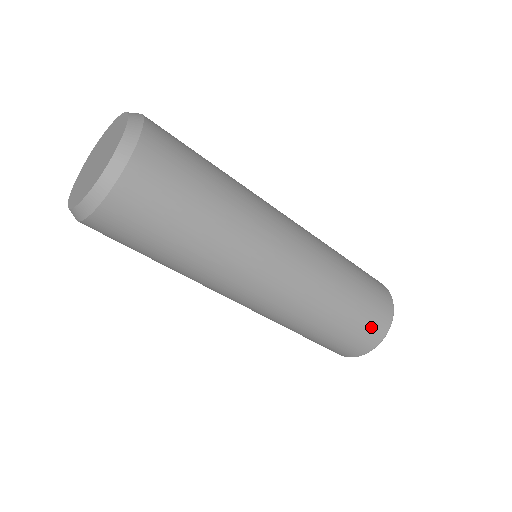
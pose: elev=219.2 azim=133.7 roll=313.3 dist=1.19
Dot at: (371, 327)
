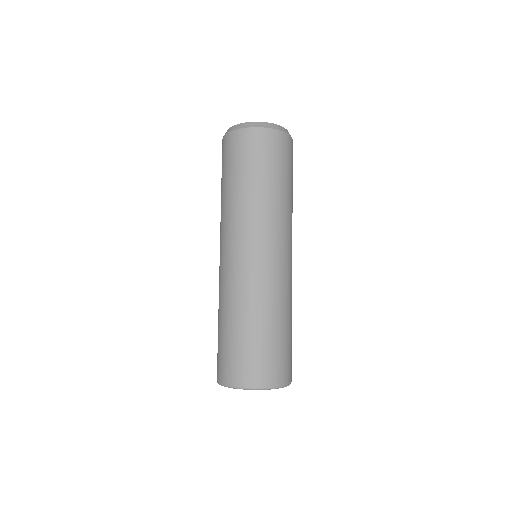
Dot at: (291, 361)
